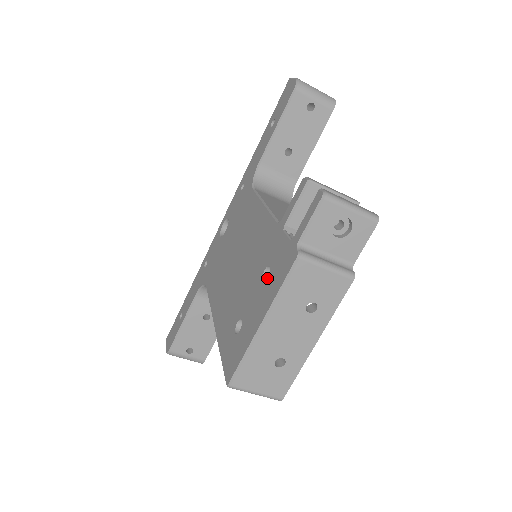
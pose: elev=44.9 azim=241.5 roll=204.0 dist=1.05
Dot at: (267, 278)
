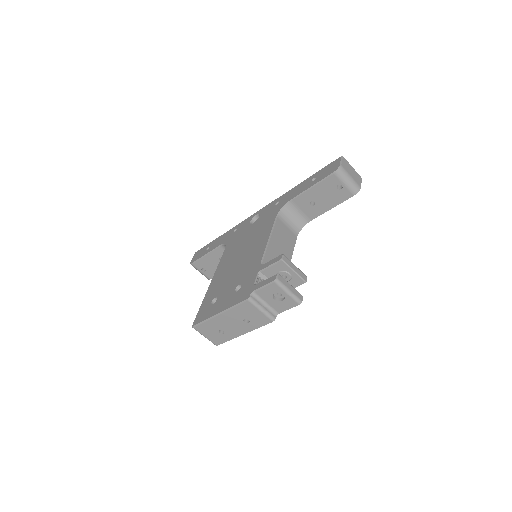
Dot at: (236, 292)
